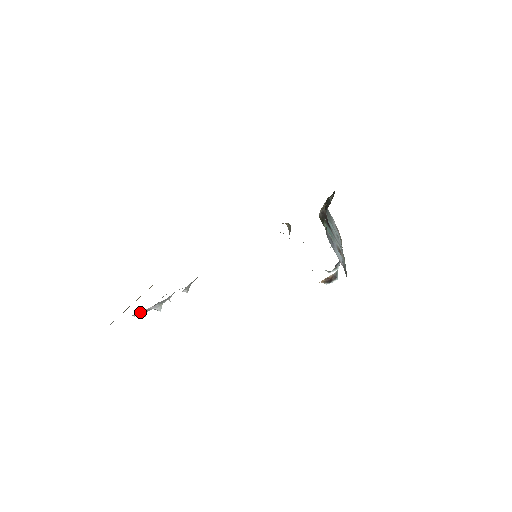
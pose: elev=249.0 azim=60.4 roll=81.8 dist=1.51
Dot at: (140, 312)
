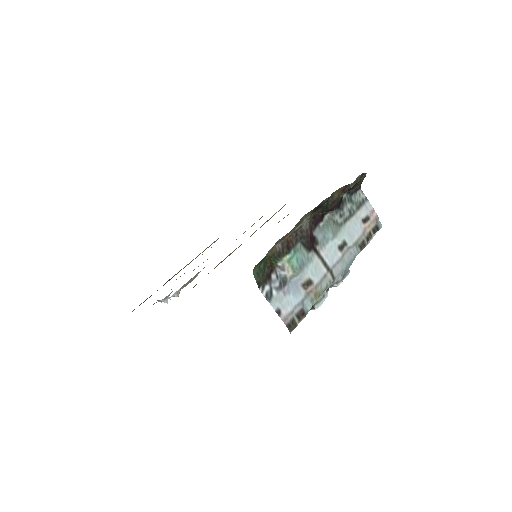
Dot at: occluded
